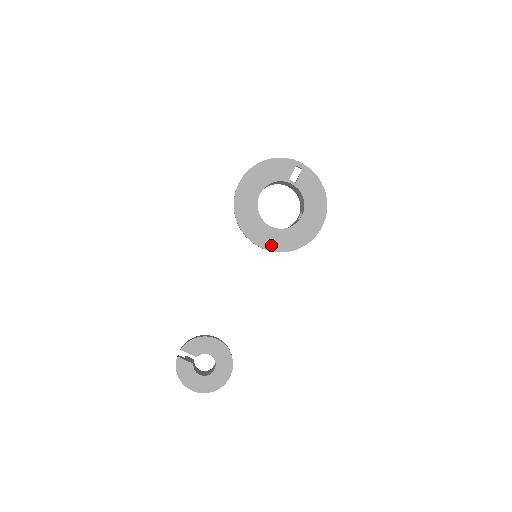
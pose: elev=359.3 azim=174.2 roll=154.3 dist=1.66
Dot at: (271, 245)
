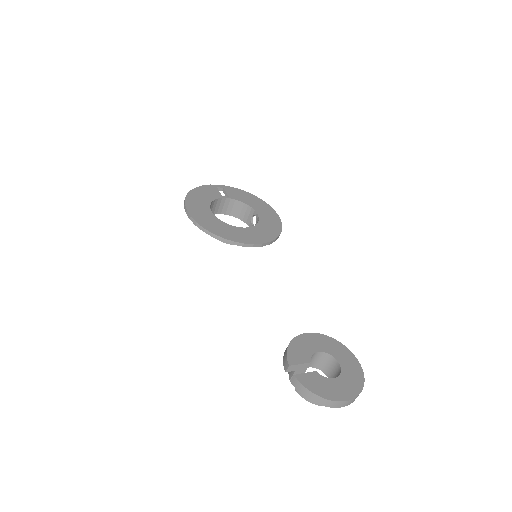
Dot at: (259, 239)
